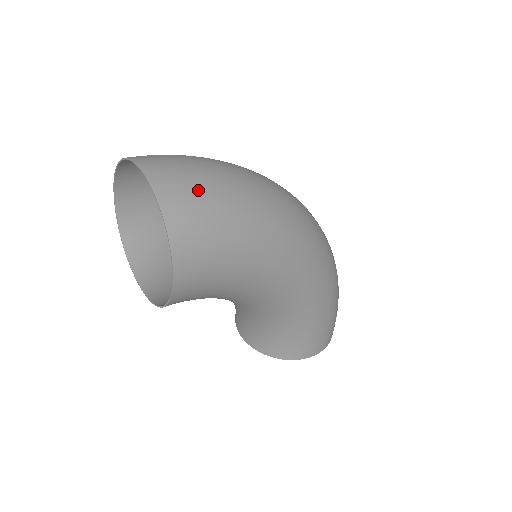
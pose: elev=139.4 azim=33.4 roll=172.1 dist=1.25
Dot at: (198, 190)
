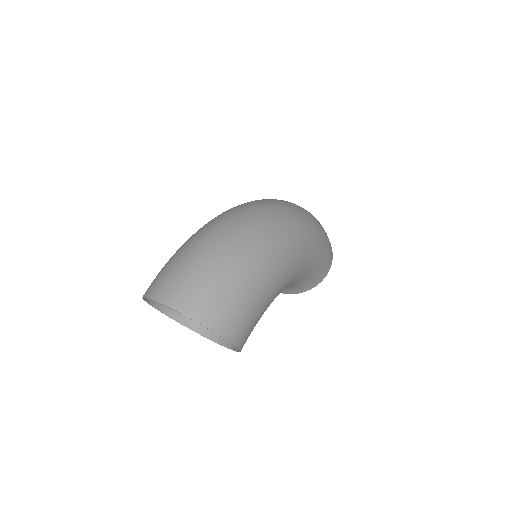
Dot at: (214, 293)
